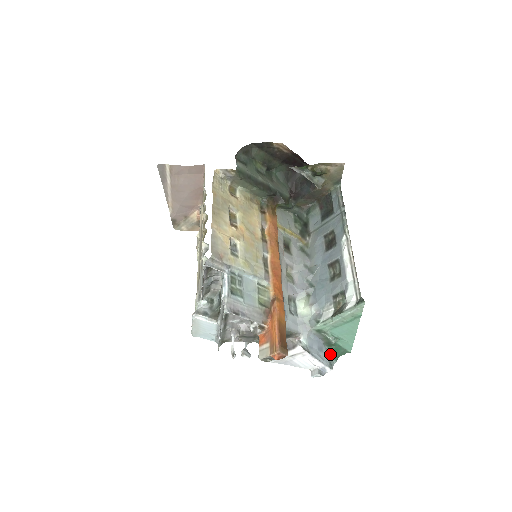
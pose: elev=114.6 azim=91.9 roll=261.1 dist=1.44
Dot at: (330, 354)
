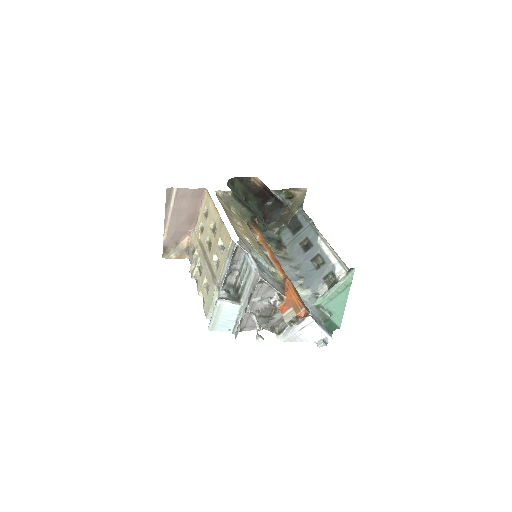
Dot at: occluded
